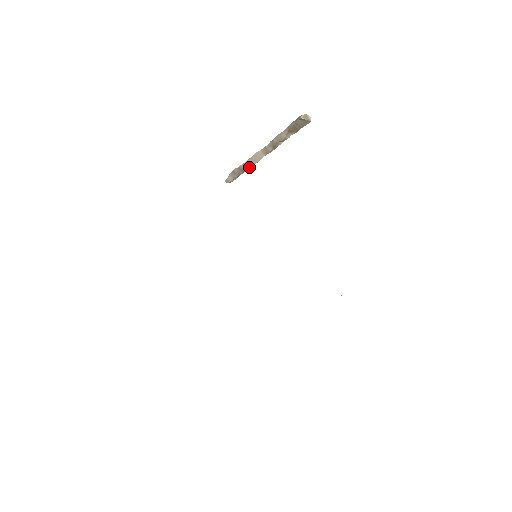
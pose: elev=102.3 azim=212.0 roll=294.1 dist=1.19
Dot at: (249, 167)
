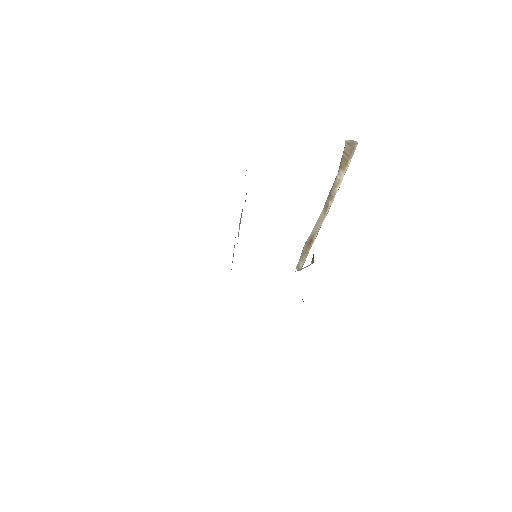
Dot at: (314, 237)
